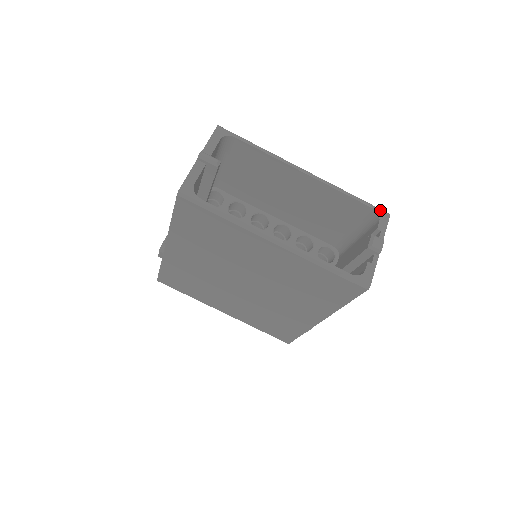
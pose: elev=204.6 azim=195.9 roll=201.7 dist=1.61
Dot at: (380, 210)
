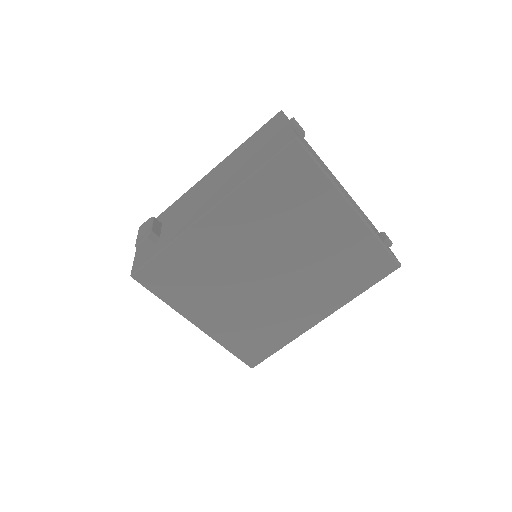
Dot at: (370, 221)
